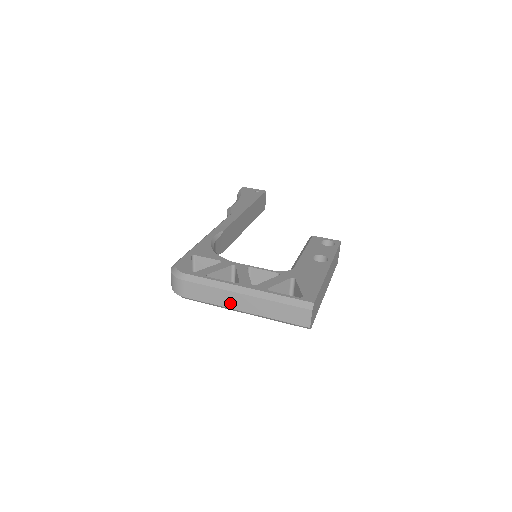
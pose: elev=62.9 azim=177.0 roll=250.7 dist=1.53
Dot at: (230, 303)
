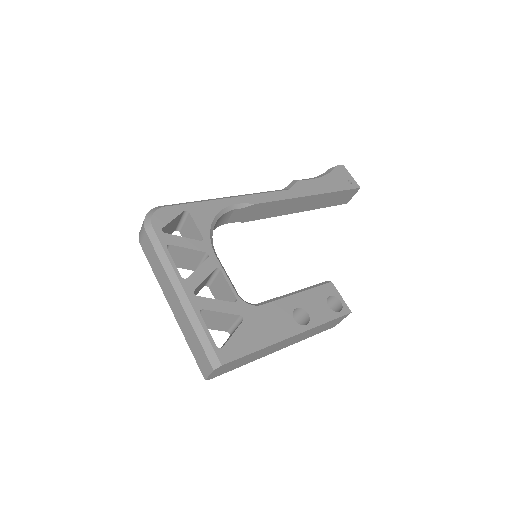
Dot at: (165, 289)
